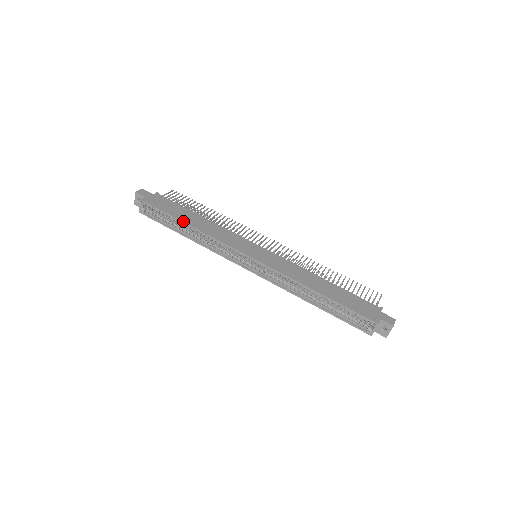
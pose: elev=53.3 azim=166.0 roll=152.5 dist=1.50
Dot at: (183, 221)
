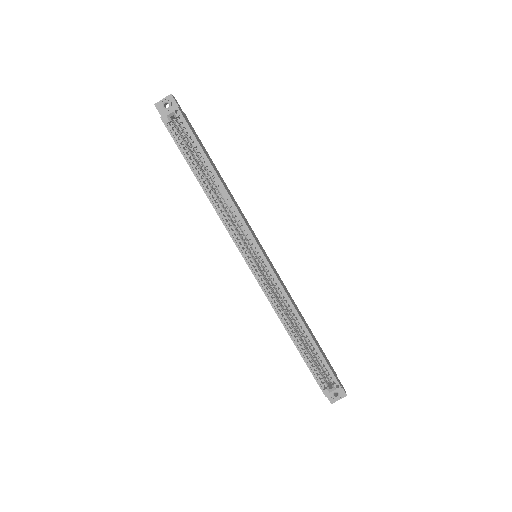
Dot at: (214, 168)
